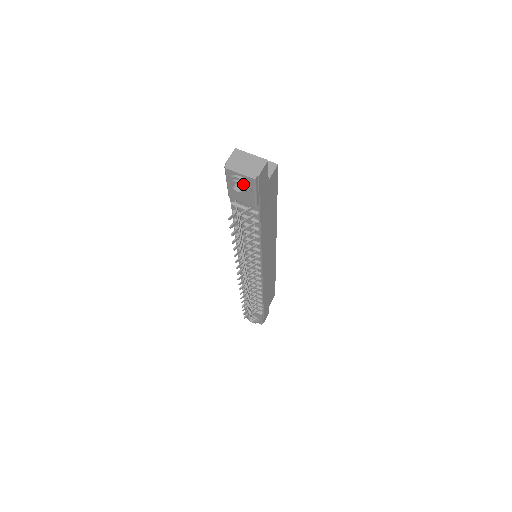
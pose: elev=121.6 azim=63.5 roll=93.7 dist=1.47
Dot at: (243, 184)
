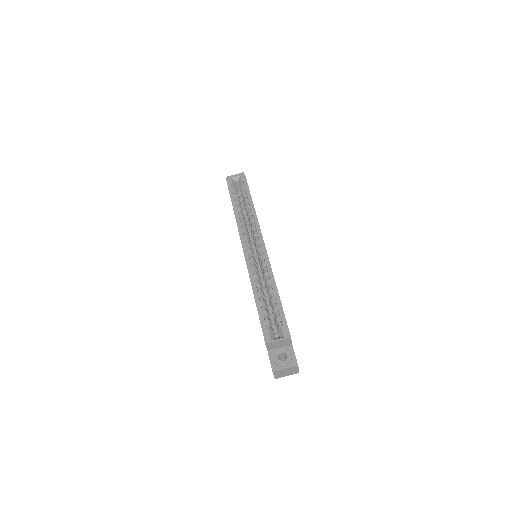
Dot at: occluded
